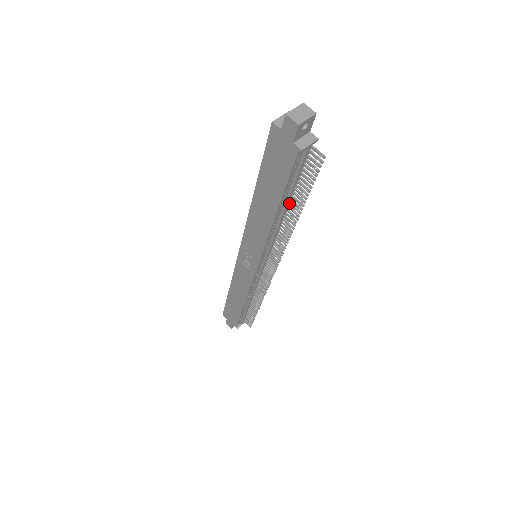
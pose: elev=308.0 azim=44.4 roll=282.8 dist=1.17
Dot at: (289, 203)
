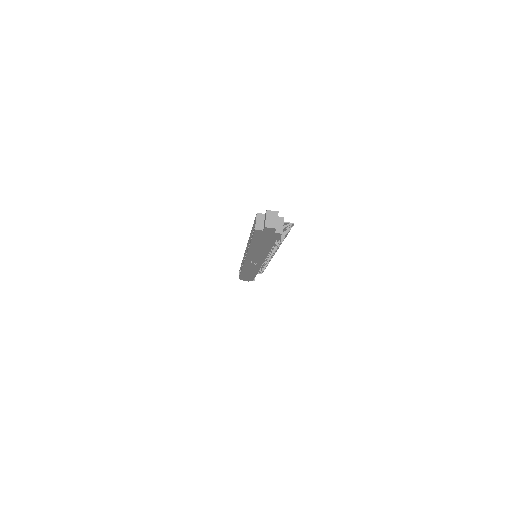
Dot at: occluded
